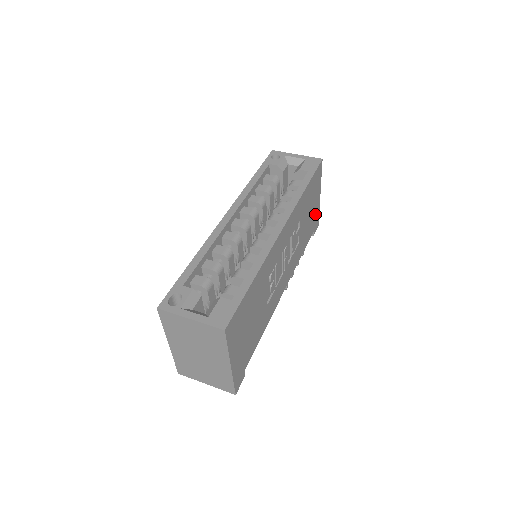
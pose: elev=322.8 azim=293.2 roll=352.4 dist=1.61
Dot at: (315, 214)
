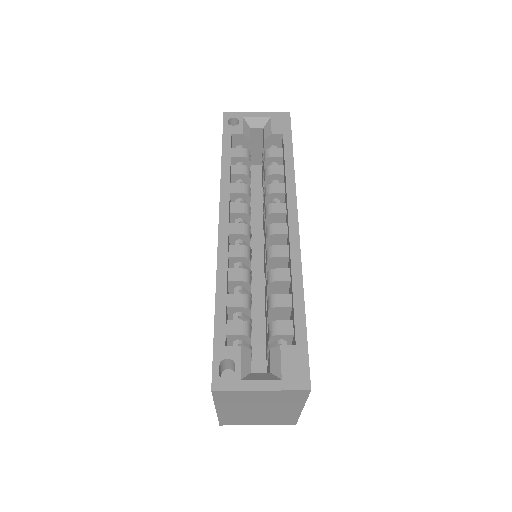
Dot at: occluded
